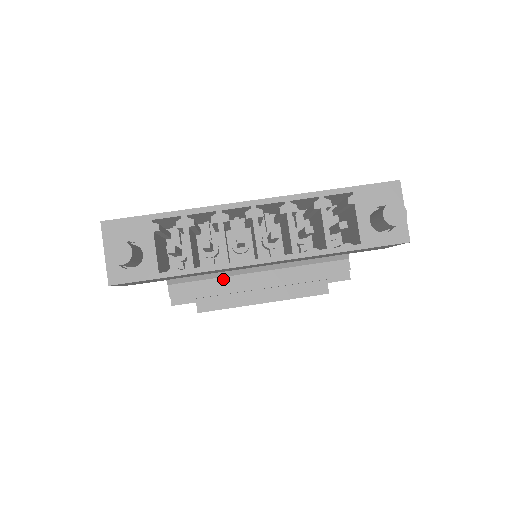
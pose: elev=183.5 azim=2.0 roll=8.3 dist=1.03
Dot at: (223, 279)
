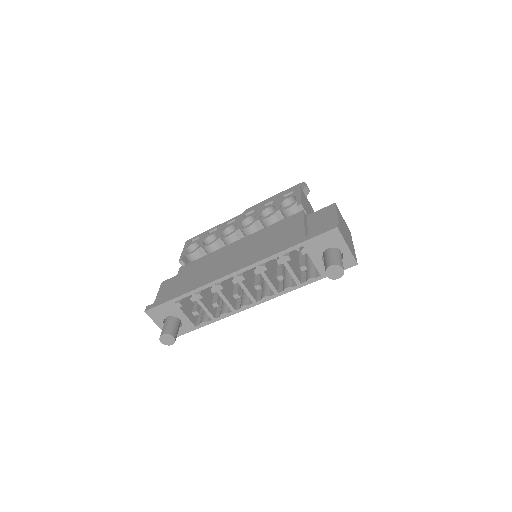
Dot at: occluded
